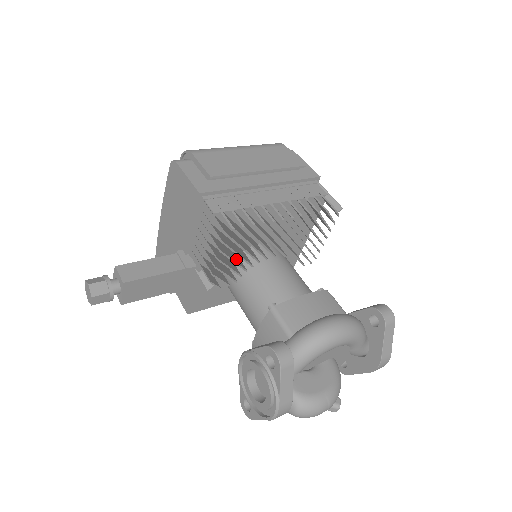
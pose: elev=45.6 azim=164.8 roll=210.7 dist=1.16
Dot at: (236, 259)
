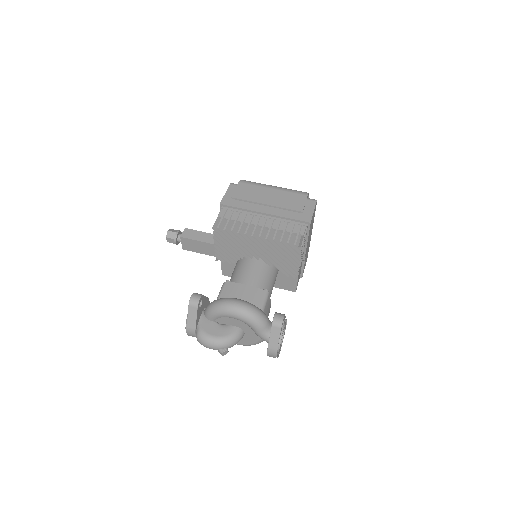
Dot at: occluded
